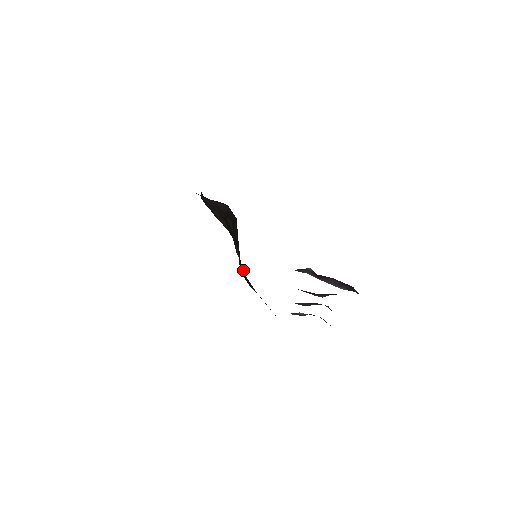
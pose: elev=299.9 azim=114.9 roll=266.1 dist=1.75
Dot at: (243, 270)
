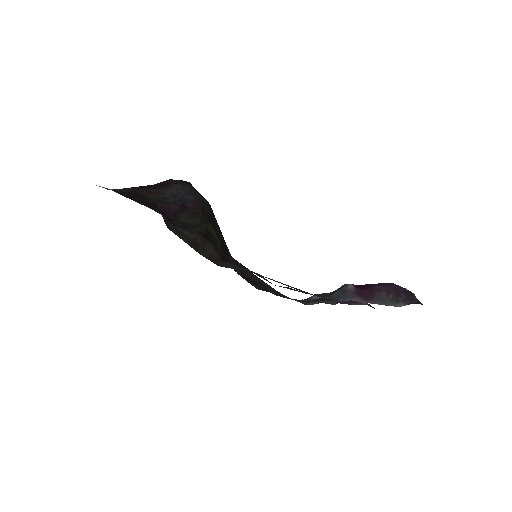
Dot at: (234, 260)
